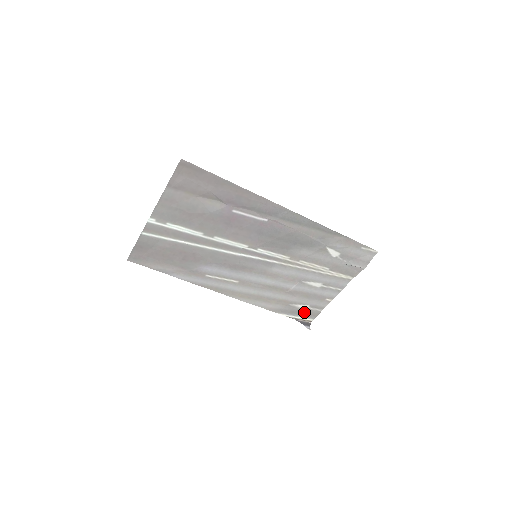
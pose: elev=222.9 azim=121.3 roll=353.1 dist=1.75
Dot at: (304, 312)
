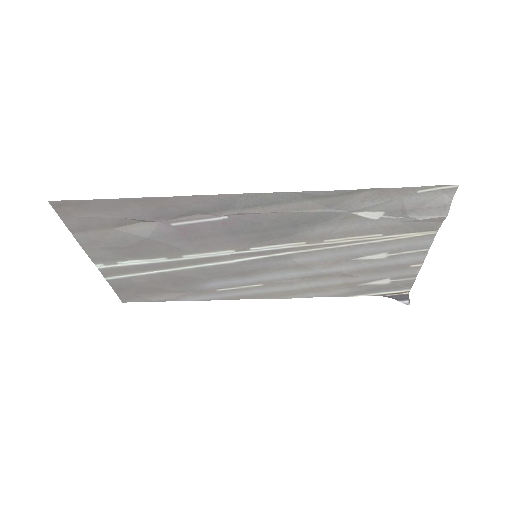
Dot at: (388, 286)
